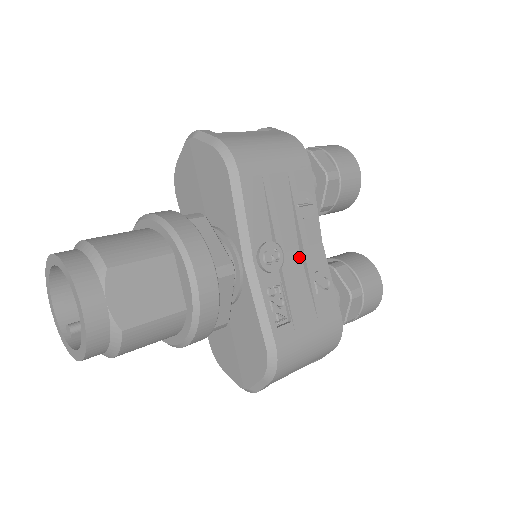
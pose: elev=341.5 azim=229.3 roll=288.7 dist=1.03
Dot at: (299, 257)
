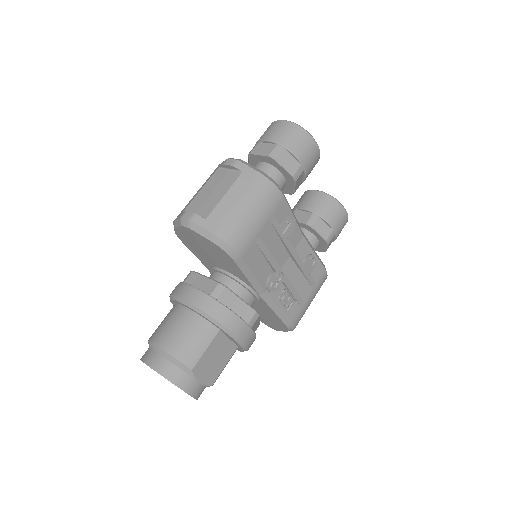
Dot at: (291, 261)
